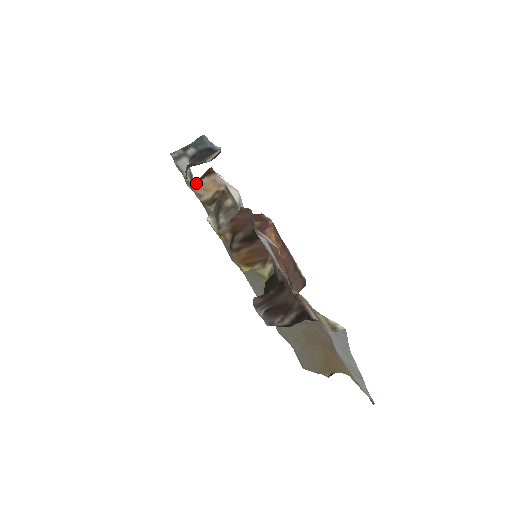
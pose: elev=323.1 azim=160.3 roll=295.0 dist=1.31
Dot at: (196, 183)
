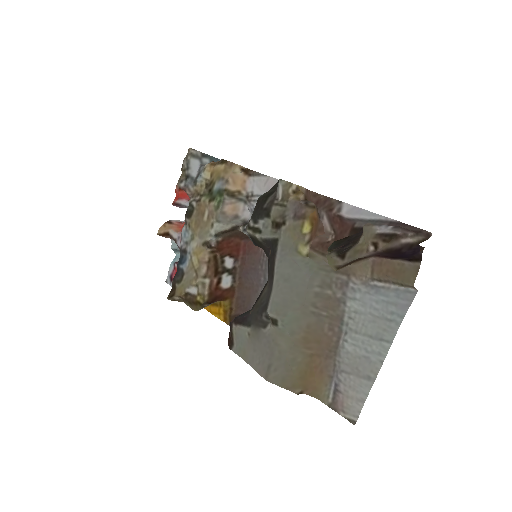
Dot at: (236, 169)
